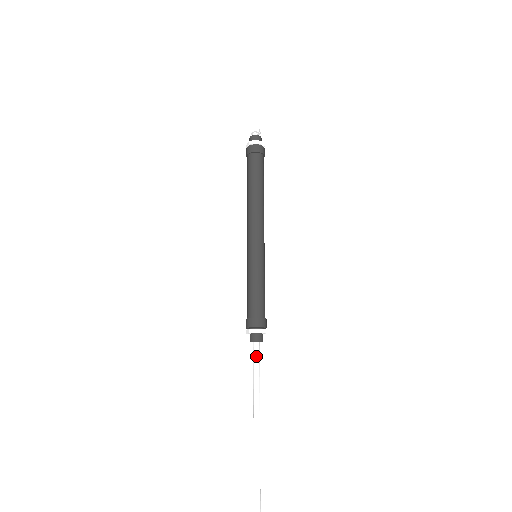
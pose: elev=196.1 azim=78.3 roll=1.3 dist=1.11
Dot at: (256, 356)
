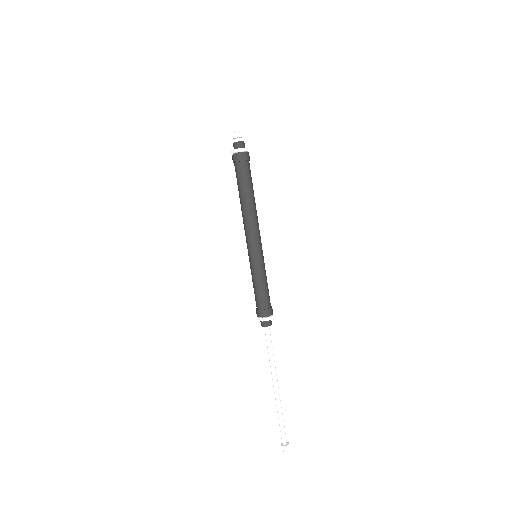
Dot at: (268, 337)
